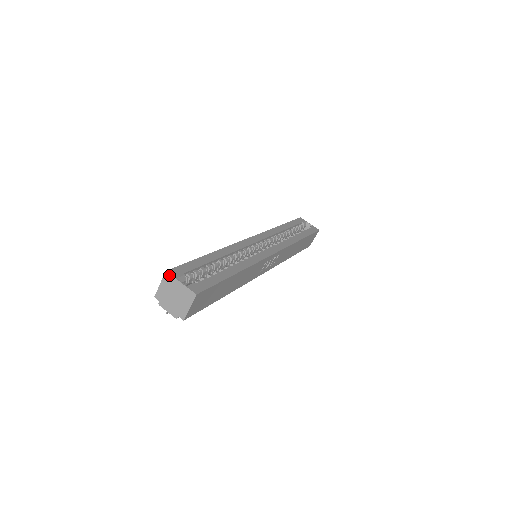
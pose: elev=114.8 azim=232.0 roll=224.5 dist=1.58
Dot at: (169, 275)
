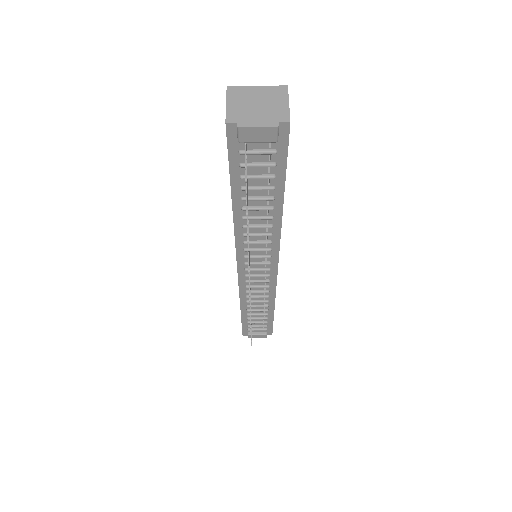
Dot at: (234, 87)
